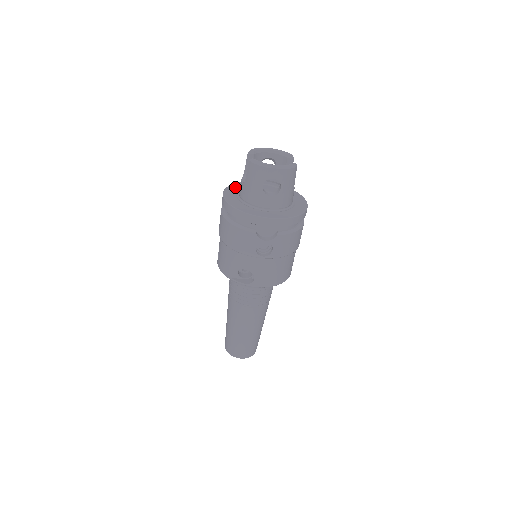
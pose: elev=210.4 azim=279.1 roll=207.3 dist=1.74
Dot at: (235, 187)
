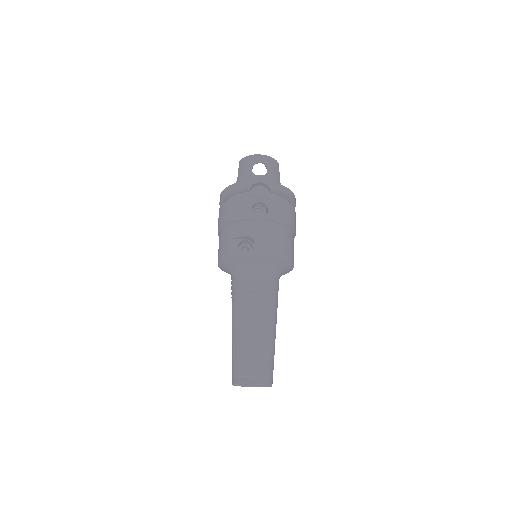
Dot at: occluded
